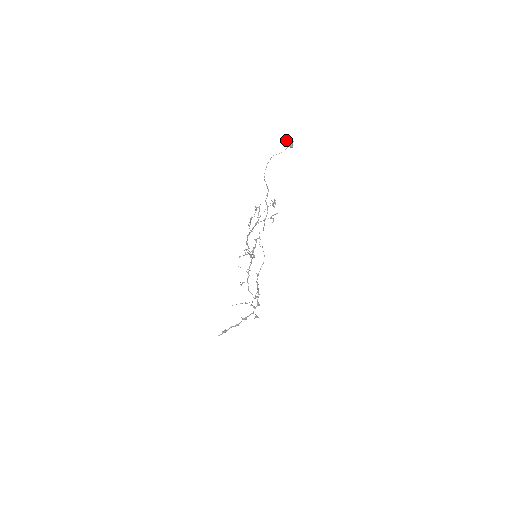
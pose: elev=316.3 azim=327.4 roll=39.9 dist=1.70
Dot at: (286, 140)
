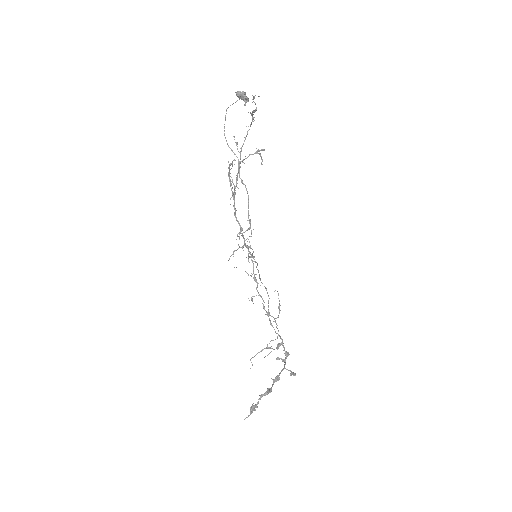
Dot at: (236, 92)
